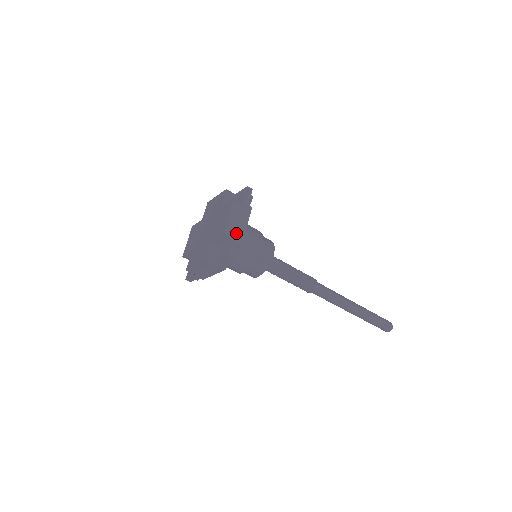
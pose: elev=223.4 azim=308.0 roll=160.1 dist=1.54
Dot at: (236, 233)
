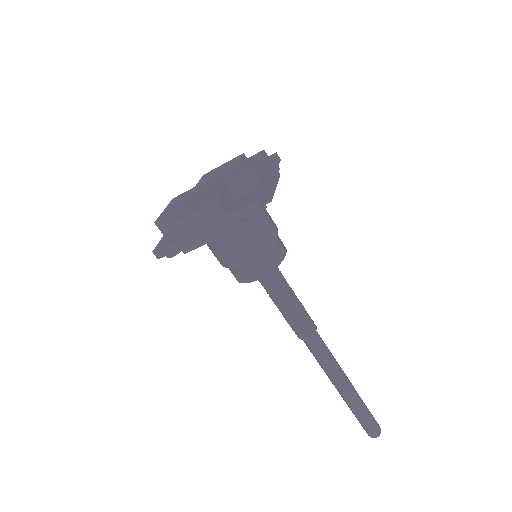
Dot at: (266, 183)
